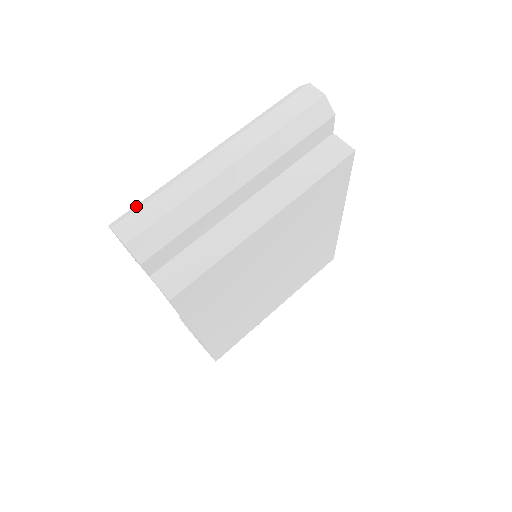
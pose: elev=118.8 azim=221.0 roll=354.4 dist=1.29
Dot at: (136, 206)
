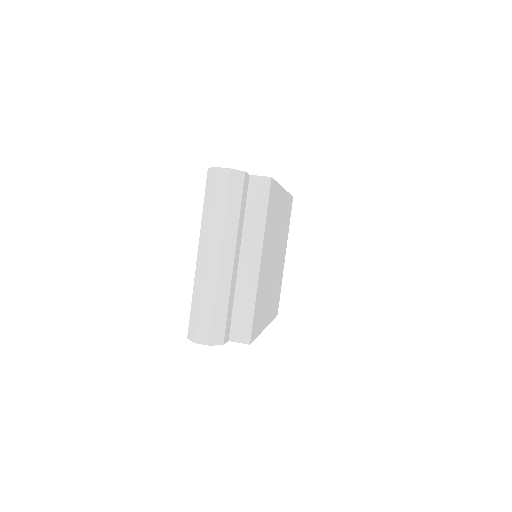
Dot at: (191, 318)
